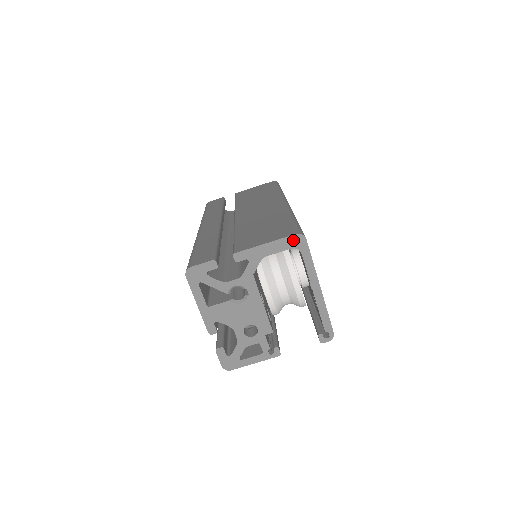
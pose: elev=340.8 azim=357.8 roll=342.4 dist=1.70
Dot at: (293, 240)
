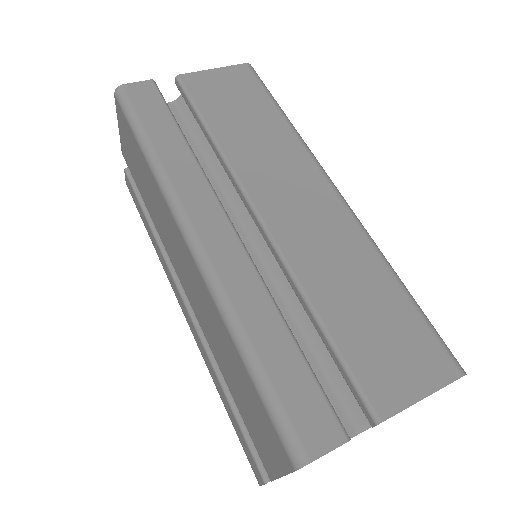
Dot at: (452, 382)
